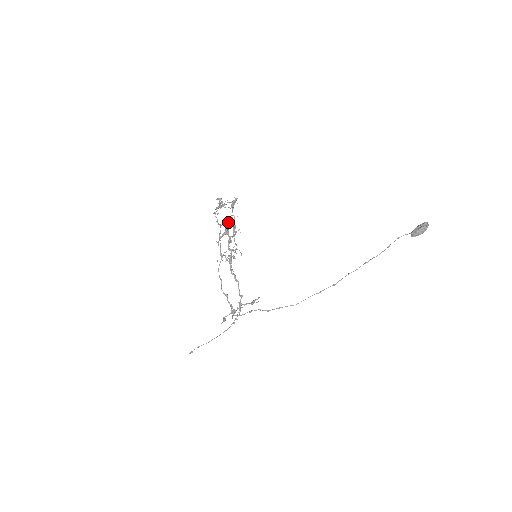
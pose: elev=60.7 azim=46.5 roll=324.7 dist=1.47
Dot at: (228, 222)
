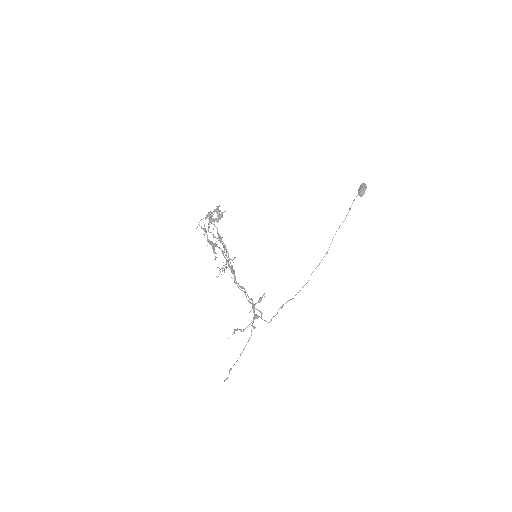
Dot at: occluded
